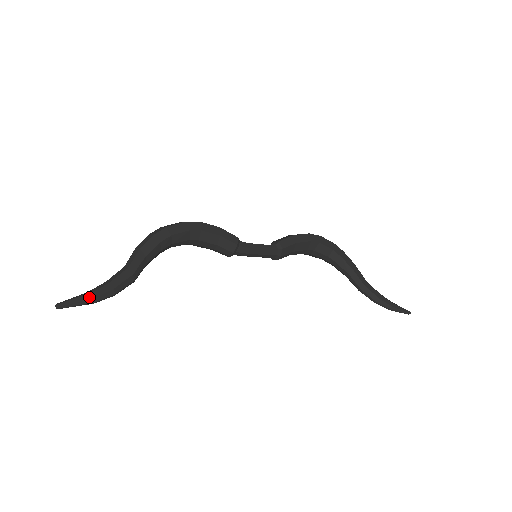
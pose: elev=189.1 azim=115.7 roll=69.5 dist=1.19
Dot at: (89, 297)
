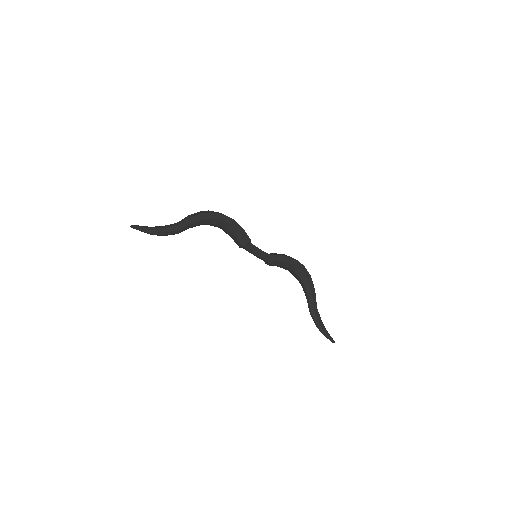
Dot at: (150, 230)
